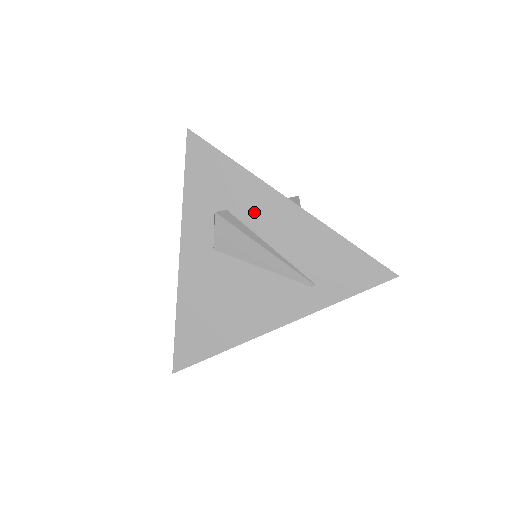
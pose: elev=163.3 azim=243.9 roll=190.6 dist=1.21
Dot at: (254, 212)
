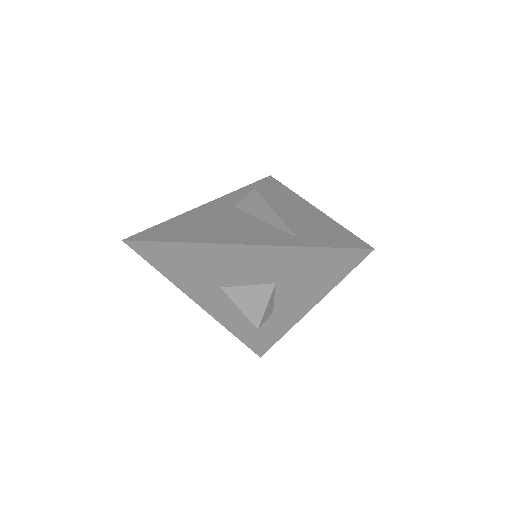
Dot at: (280, 202)
